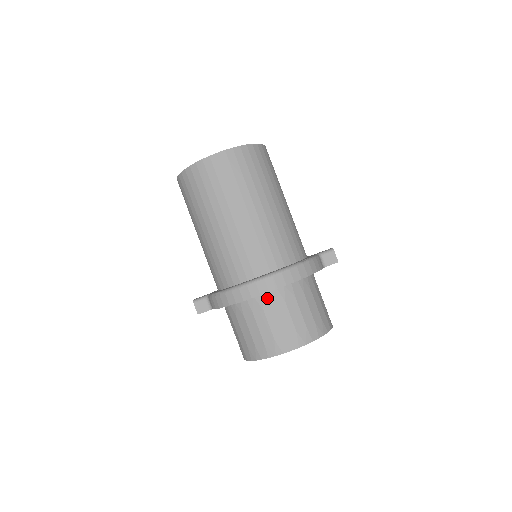
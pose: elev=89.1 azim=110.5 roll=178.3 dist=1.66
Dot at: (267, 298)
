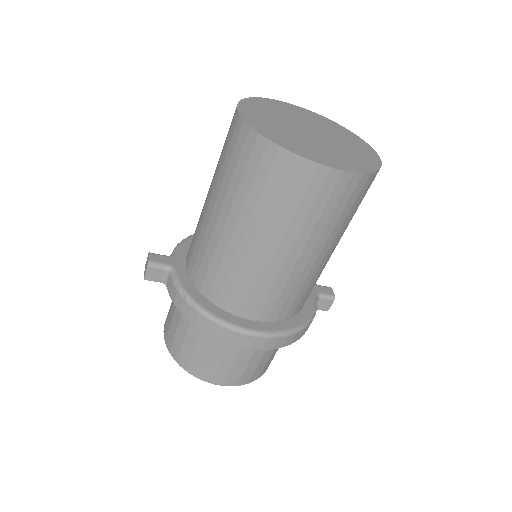
Dot at: occluded
